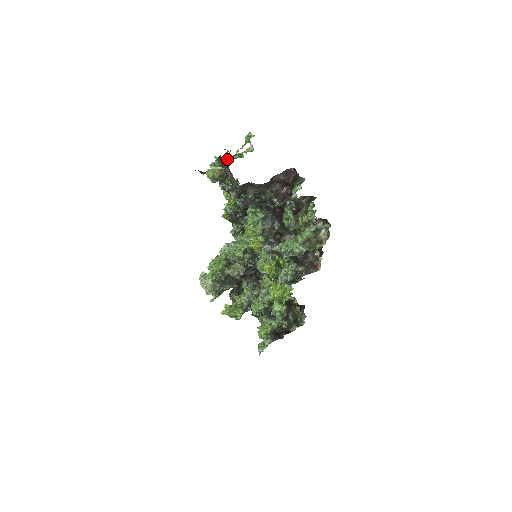
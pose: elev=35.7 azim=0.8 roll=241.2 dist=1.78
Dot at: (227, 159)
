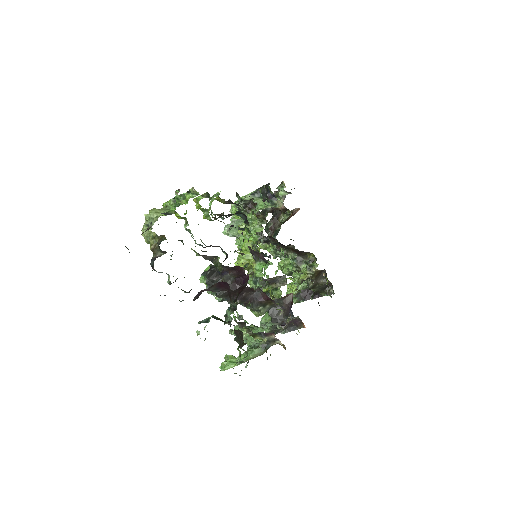
Dot at: (168, 203)
